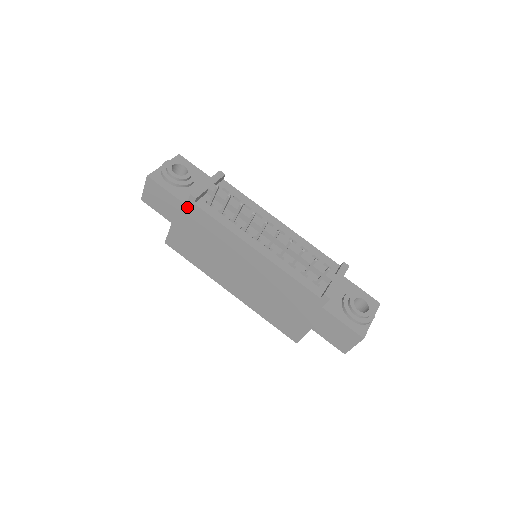
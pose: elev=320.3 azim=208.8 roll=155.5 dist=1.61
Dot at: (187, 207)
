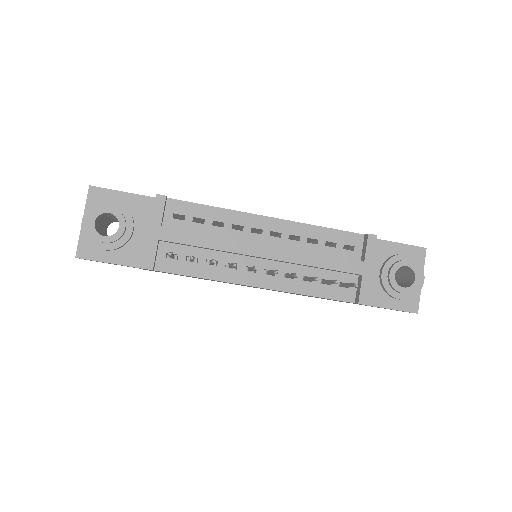
Dot at: (147, 269)
